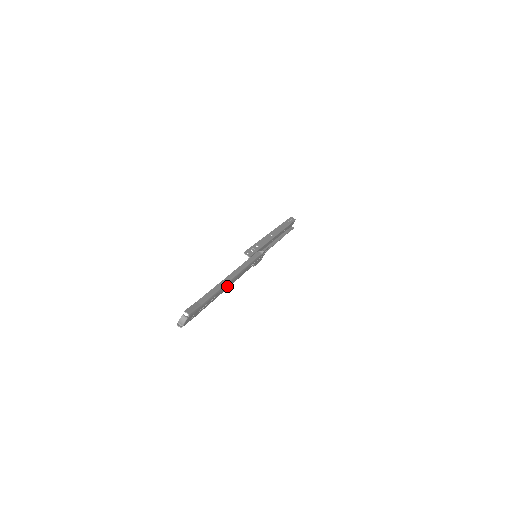
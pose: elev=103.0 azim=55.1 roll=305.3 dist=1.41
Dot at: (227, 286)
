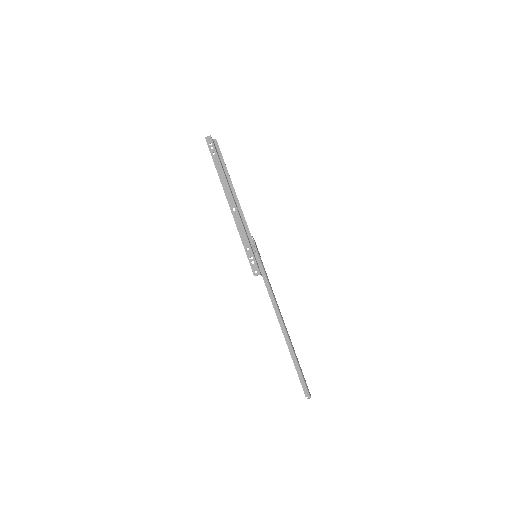
Dot at: occluded
